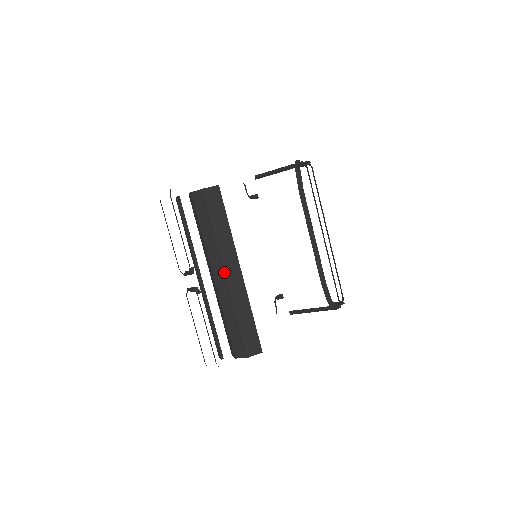
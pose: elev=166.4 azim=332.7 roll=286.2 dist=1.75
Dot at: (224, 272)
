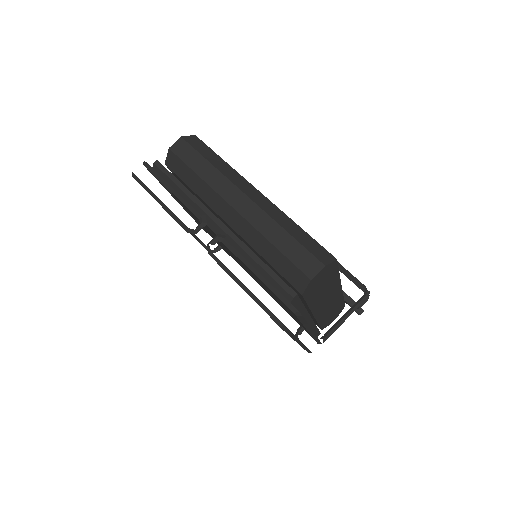
Dot at: (243, 194)
